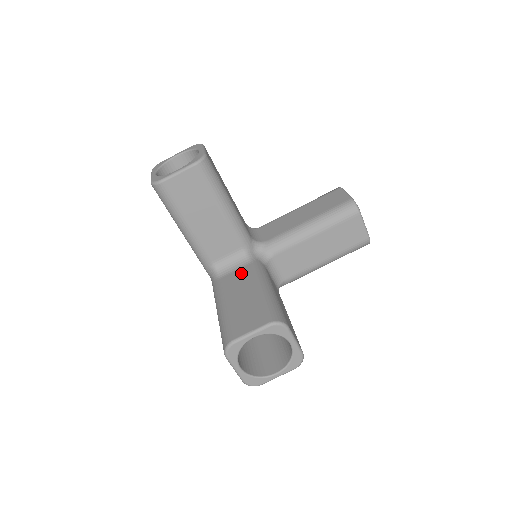
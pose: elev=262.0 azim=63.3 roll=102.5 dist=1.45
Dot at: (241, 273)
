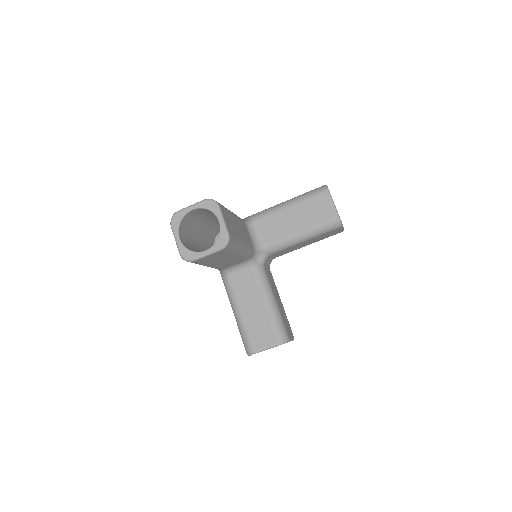
Dot at: (248, 280)
